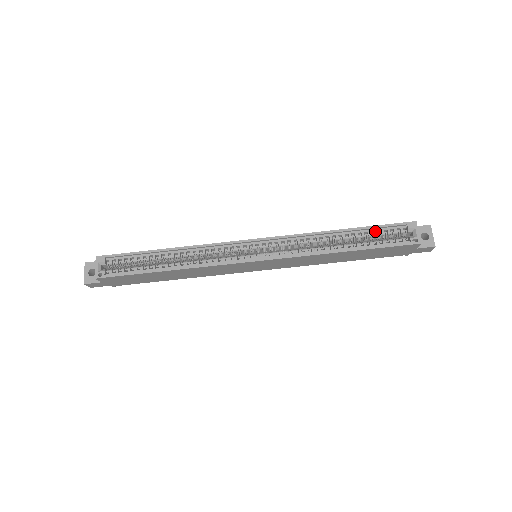
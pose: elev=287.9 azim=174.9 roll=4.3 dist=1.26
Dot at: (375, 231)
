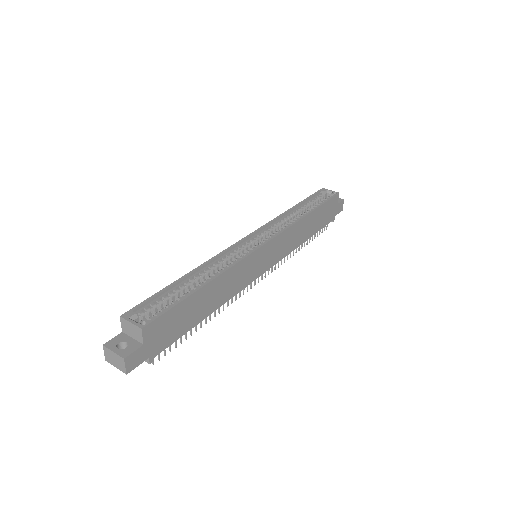
Dot at: (310, 201)
